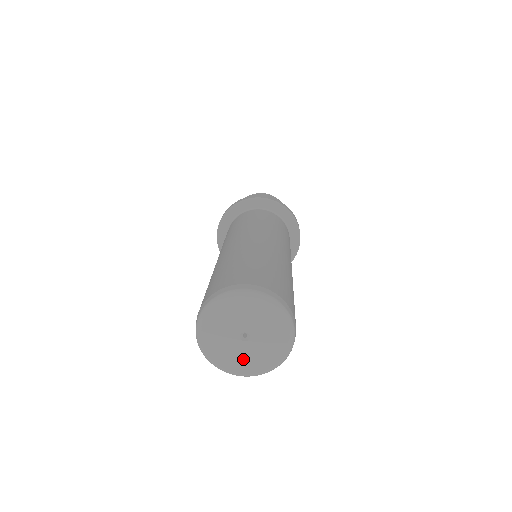
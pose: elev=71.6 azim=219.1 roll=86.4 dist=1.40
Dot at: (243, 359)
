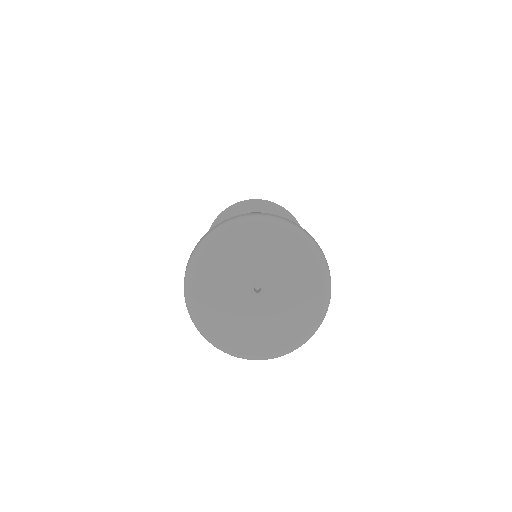
Dot at: (287, 315)
